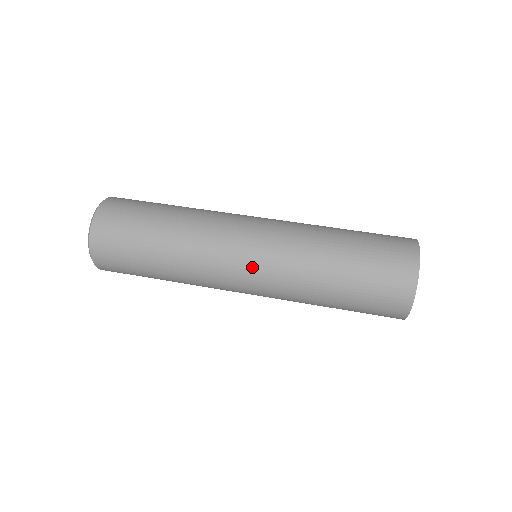
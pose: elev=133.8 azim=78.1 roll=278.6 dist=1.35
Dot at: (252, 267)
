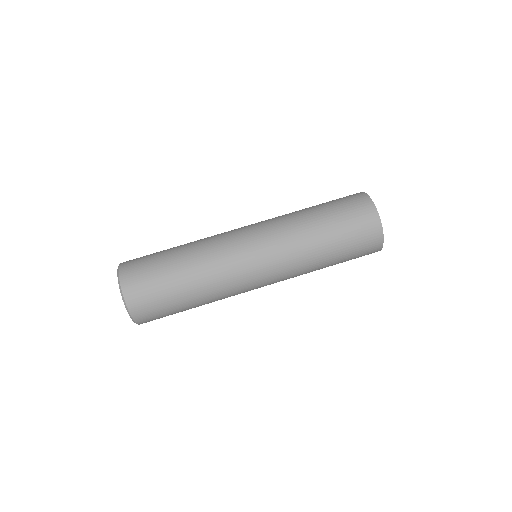
Dot at: (268, 284)
